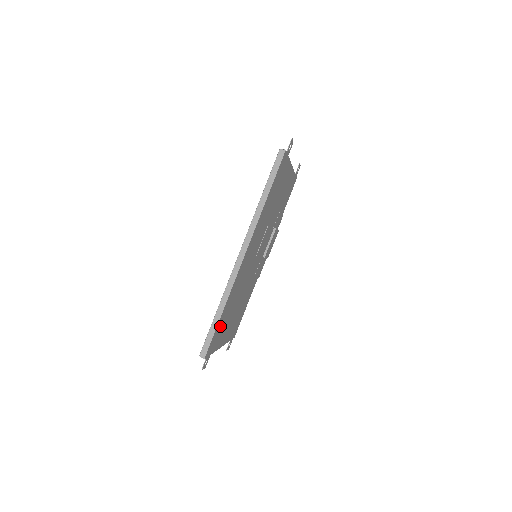
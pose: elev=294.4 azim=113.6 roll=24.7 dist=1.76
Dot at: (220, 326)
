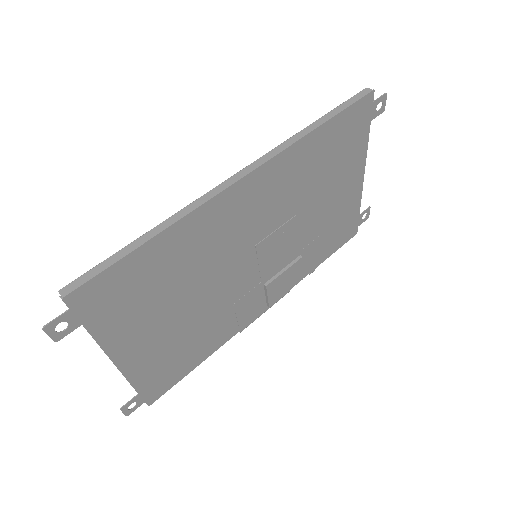
Dot at: (133, 278)
